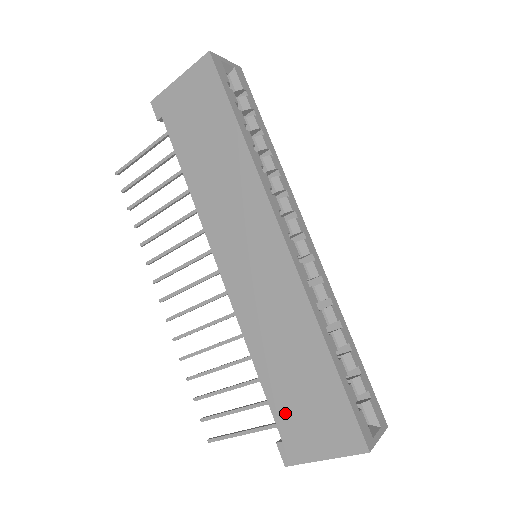
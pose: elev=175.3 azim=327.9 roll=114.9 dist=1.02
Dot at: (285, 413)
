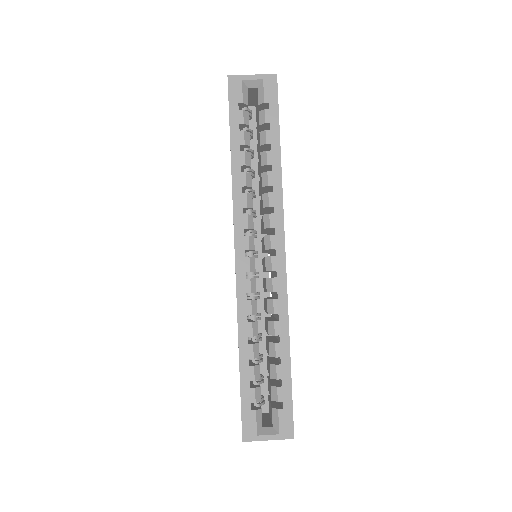
Dot at: occluded
